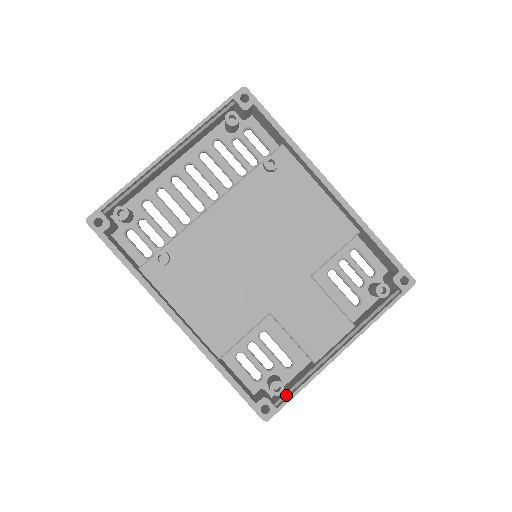
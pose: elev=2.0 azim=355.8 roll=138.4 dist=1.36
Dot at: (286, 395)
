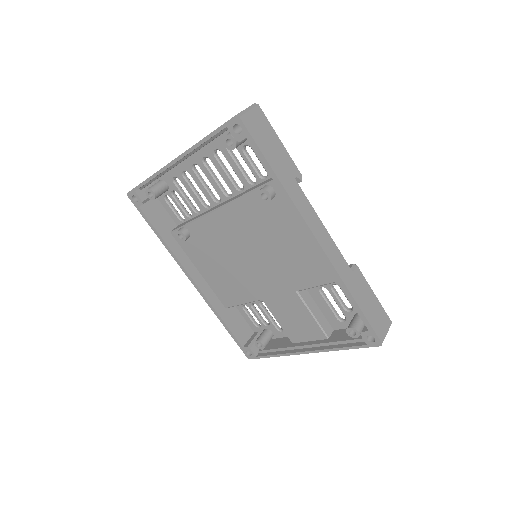
Dot at: (266, 351)
